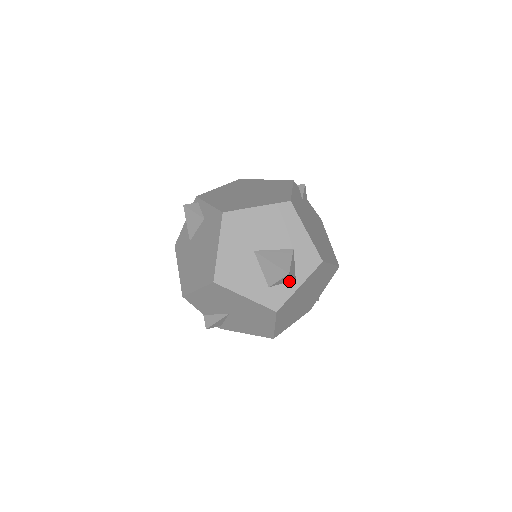
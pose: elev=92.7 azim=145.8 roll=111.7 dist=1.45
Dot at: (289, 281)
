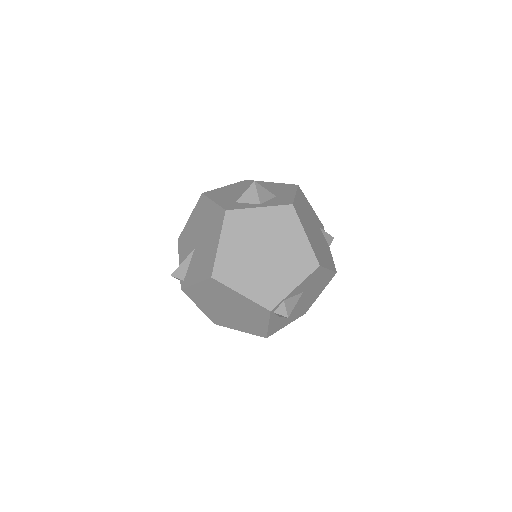
Dot at: (254, 204)
